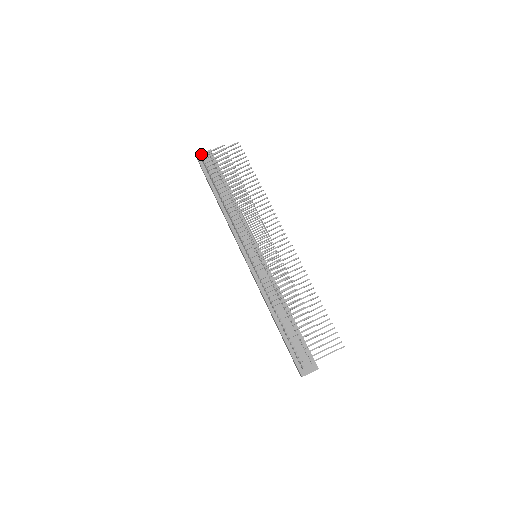
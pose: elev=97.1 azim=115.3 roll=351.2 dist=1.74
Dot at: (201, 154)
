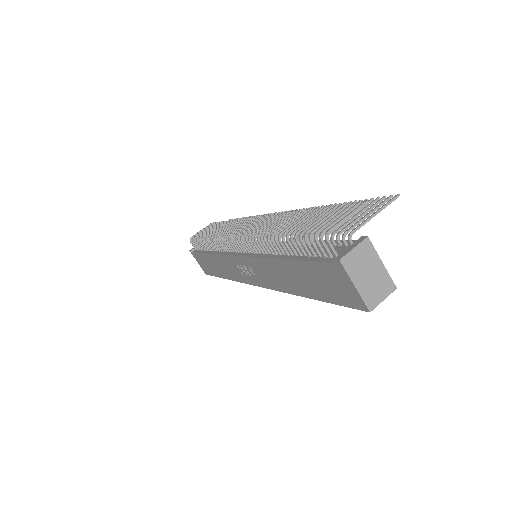
Dot at: occluded
